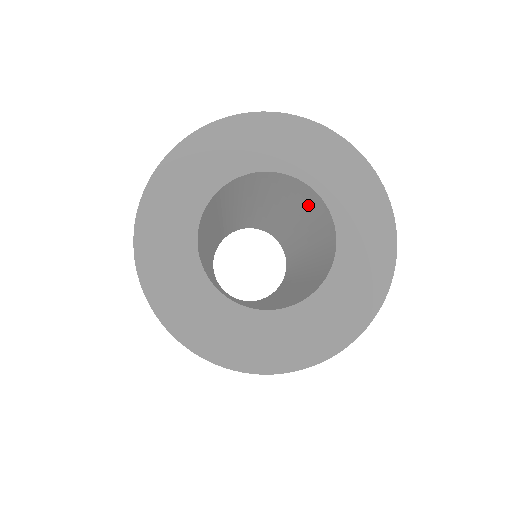
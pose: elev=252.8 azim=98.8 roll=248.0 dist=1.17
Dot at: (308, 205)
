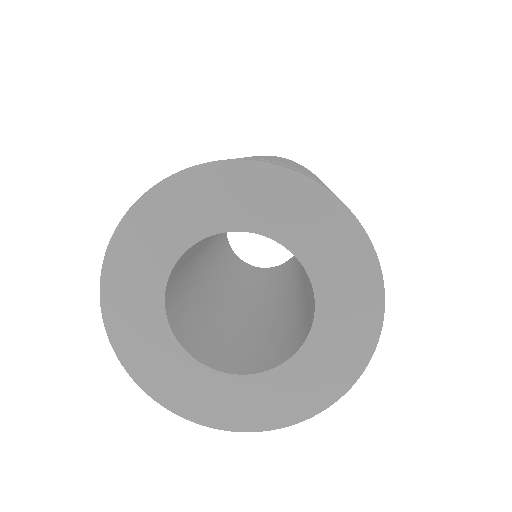
Dot at: occluded
